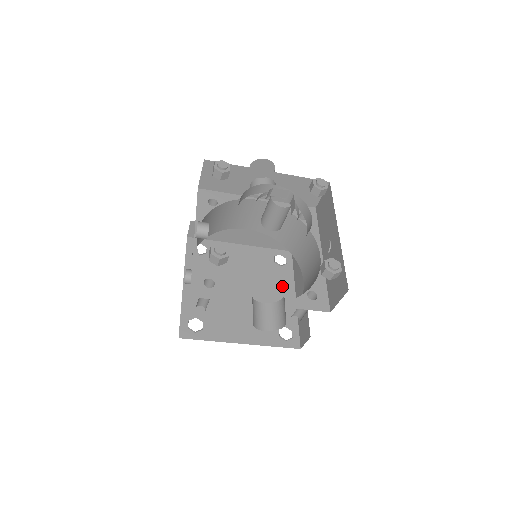
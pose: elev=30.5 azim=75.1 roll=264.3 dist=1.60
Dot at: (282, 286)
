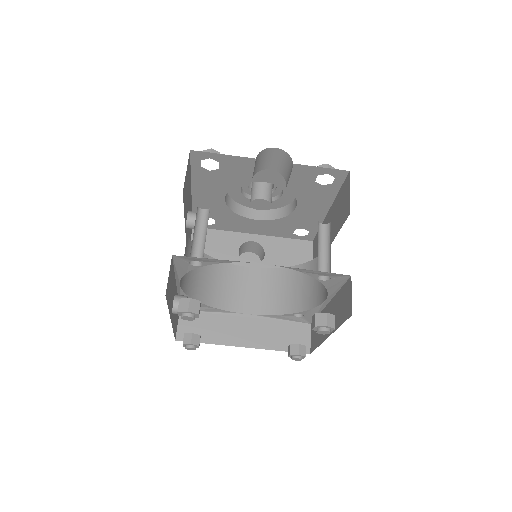
Dot at: occluded
